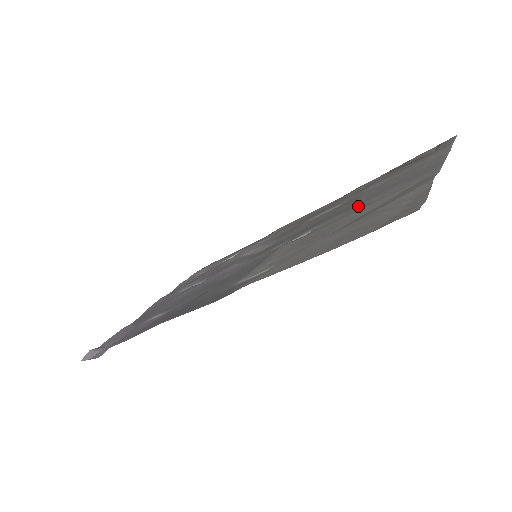
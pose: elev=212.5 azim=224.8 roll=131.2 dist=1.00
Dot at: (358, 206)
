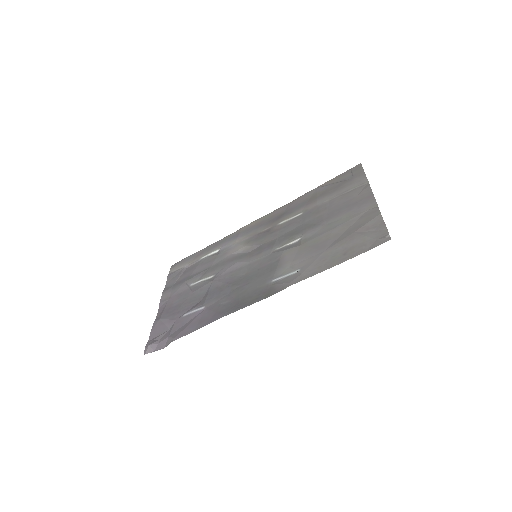
Dot at: (328, 222)
